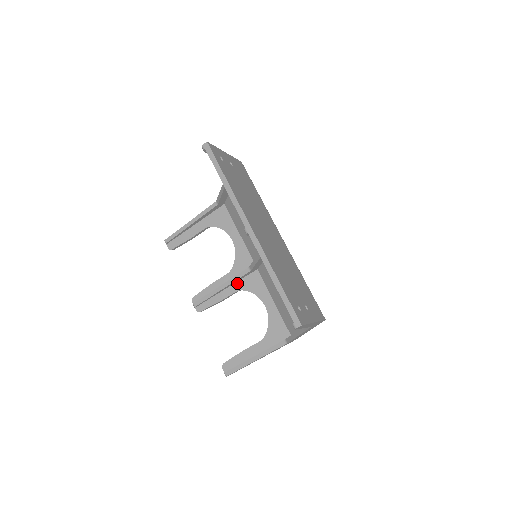
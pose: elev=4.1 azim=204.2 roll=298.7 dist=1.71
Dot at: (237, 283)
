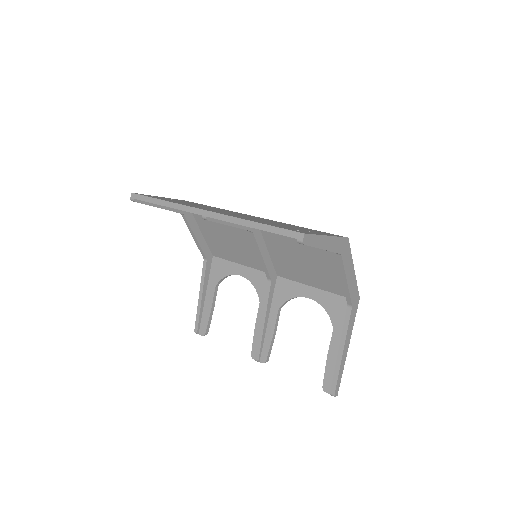
Dot at: (272, 304)
